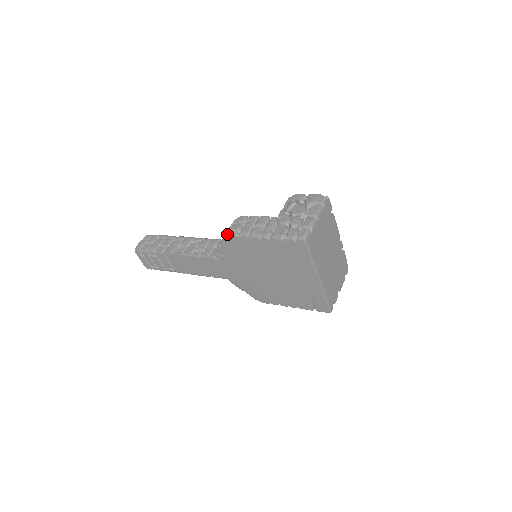
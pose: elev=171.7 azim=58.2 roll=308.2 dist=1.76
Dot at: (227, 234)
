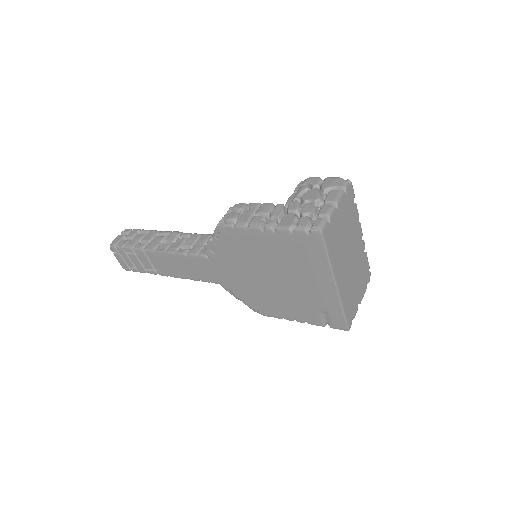
Dot at: (220, 224)
